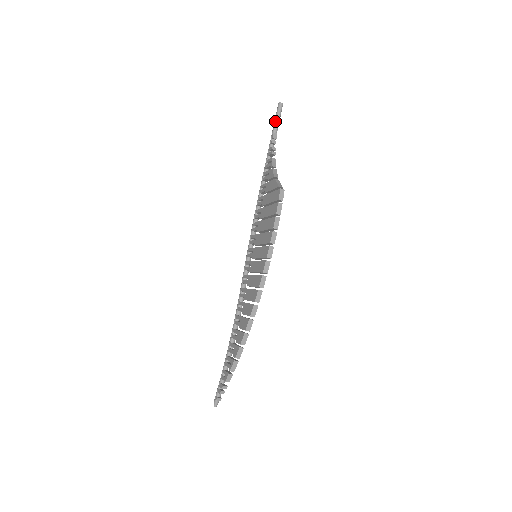
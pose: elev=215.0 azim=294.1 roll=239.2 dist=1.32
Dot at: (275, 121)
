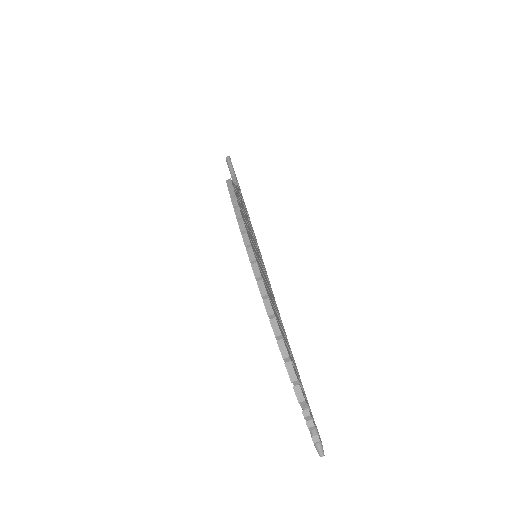
Dot at: (229, 170)
